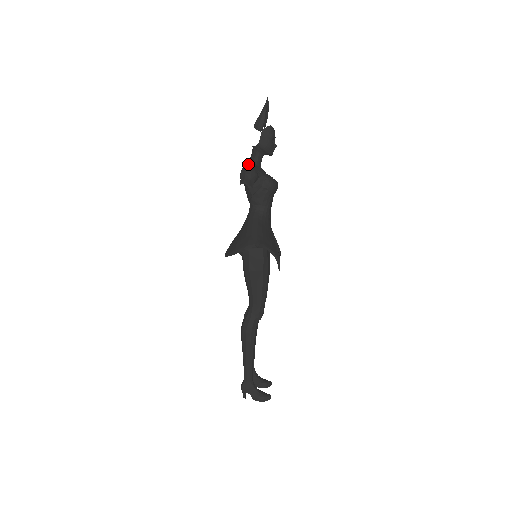
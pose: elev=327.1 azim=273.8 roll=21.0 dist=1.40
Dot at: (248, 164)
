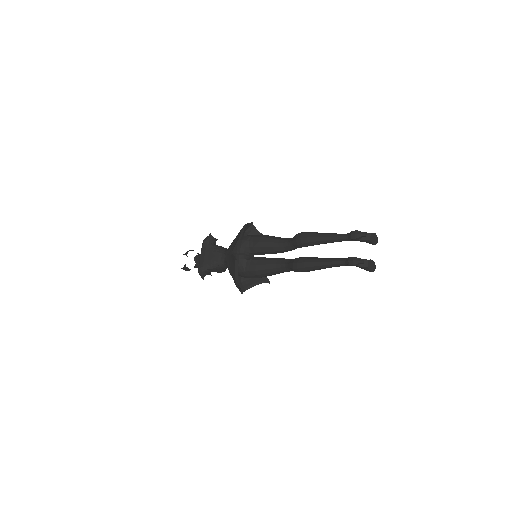
Dot at: occluded
